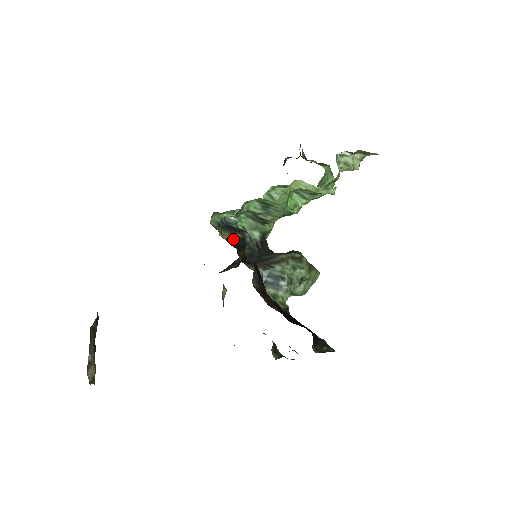
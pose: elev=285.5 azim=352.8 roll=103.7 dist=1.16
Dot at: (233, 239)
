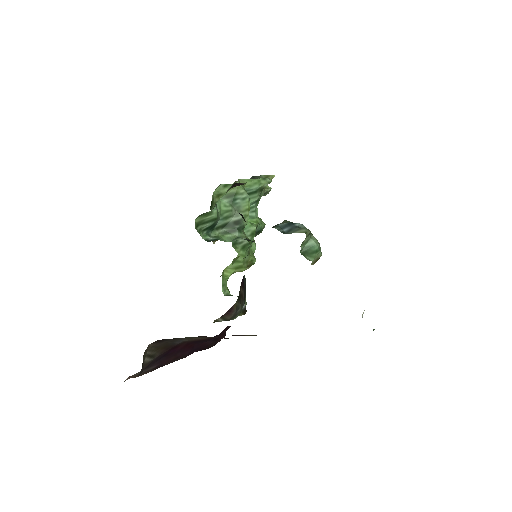
Dot at: occluded
